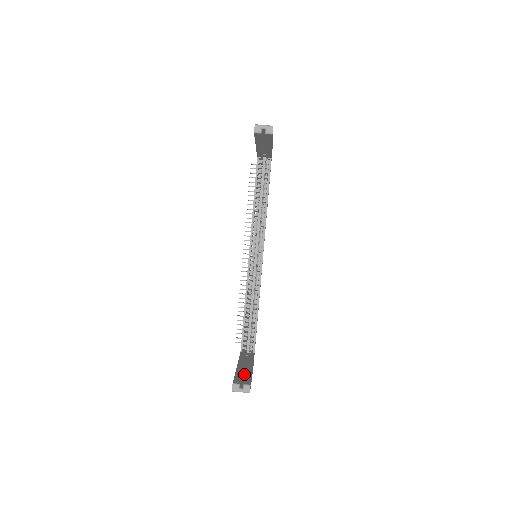
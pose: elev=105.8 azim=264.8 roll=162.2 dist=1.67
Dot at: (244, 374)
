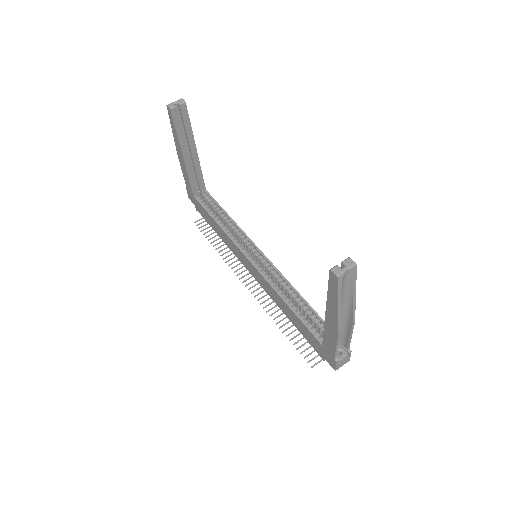
Dot at: occluded
